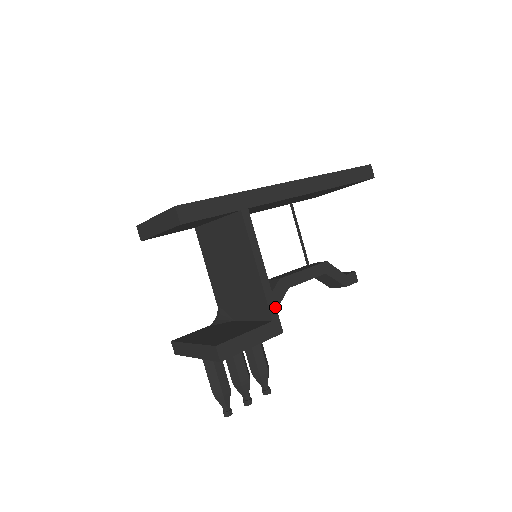
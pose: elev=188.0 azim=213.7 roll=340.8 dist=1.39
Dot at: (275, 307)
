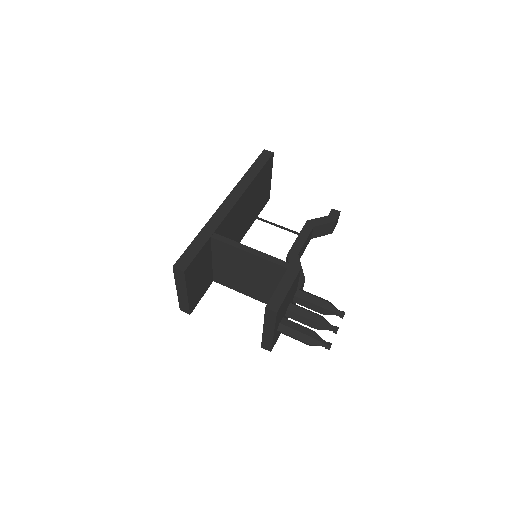
Dot at: (281, 261)
